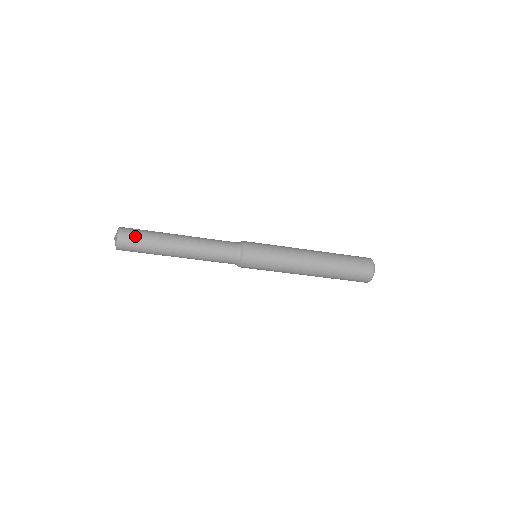
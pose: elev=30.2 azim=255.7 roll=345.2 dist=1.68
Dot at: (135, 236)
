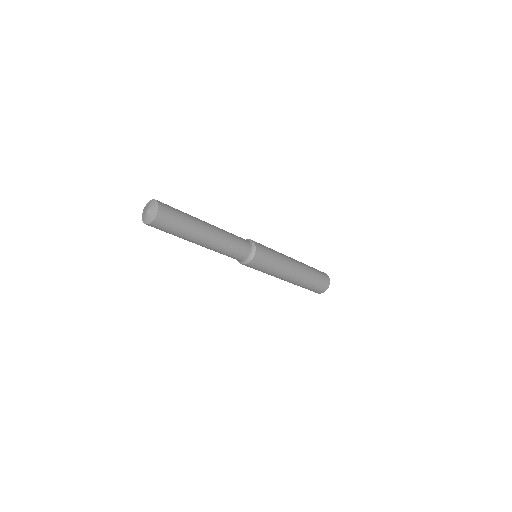
Dot at: (172, 208)
